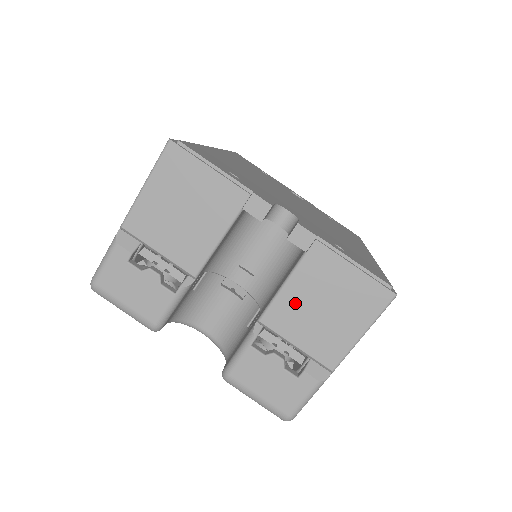
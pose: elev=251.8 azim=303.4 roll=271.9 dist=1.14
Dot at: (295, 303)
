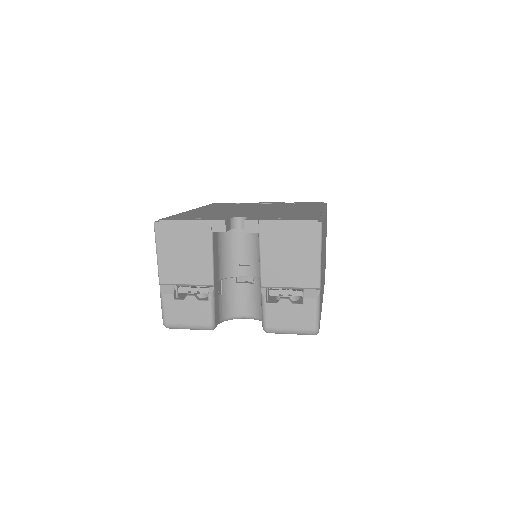
Dot at: (273, 264)
